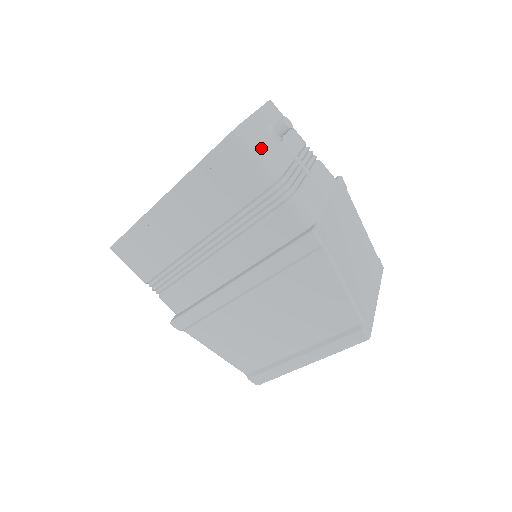
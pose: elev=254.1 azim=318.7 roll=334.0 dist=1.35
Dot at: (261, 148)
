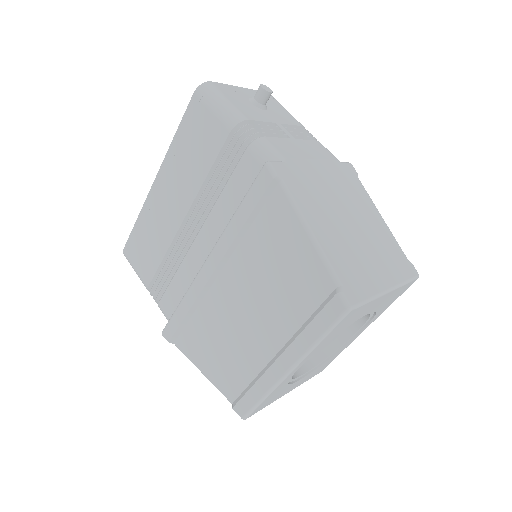
Dot at: (226, 99)
